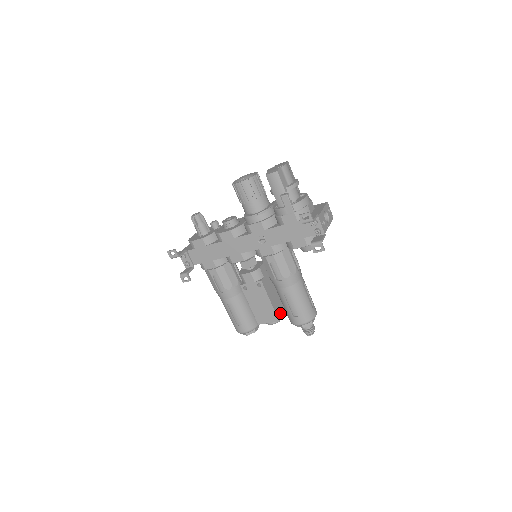
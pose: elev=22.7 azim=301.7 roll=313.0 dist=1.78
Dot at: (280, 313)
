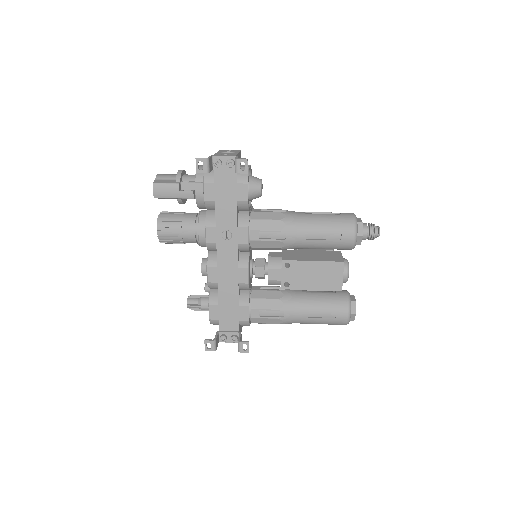
Dot at: (337, 258)
